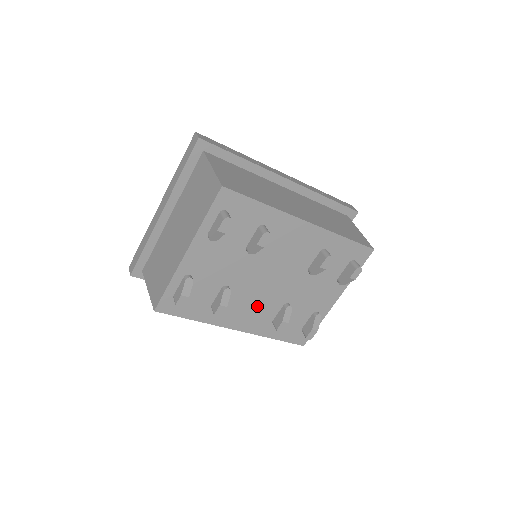
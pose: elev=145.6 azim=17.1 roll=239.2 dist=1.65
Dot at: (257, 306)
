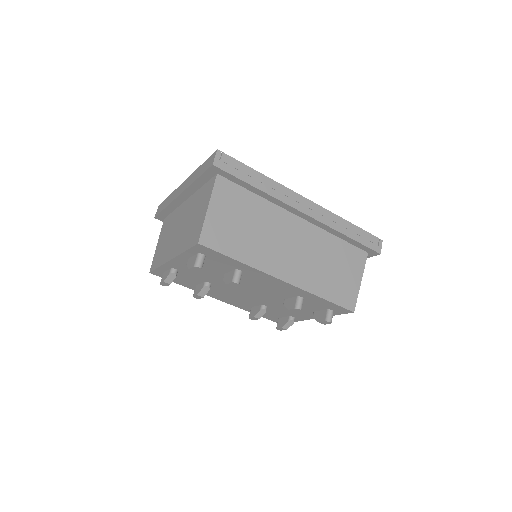
Dot at: (237, 298)
